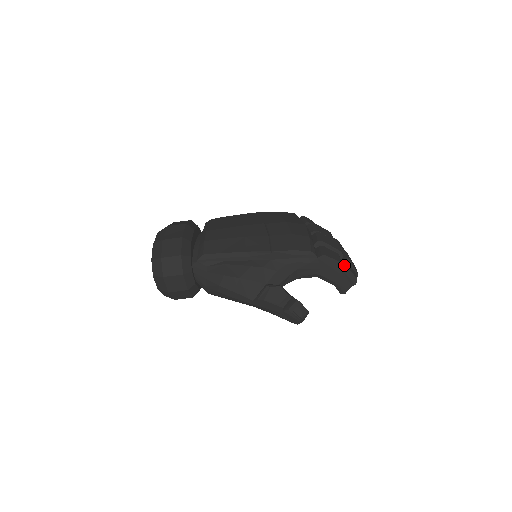
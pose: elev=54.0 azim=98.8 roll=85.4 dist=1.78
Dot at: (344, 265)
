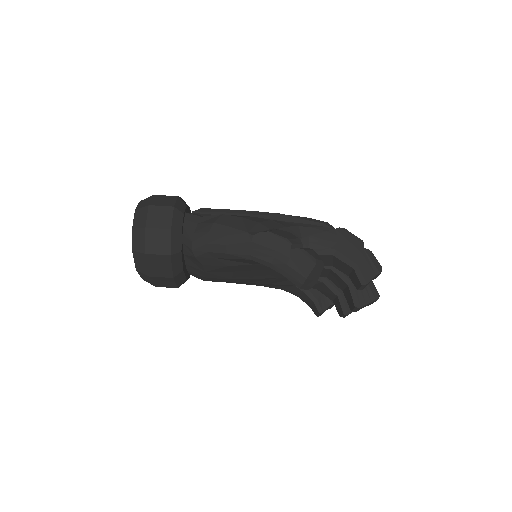
Dot at: occluded
